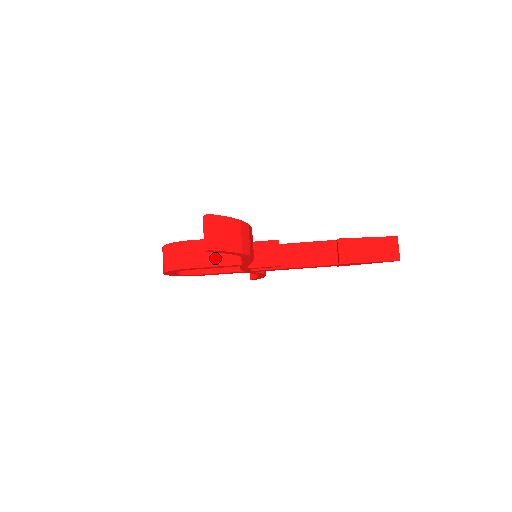
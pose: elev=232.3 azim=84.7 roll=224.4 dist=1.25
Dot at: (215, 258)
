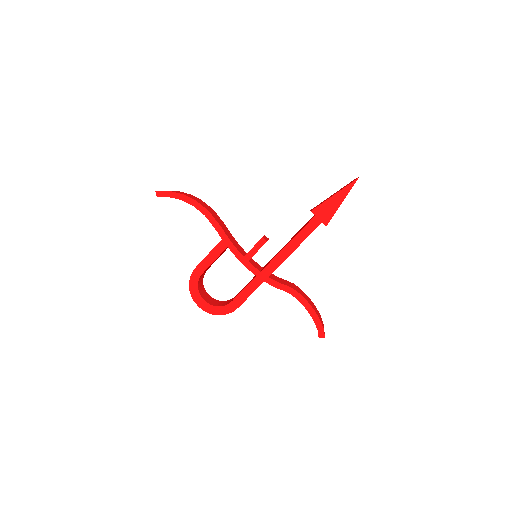
Dot at: occluded
